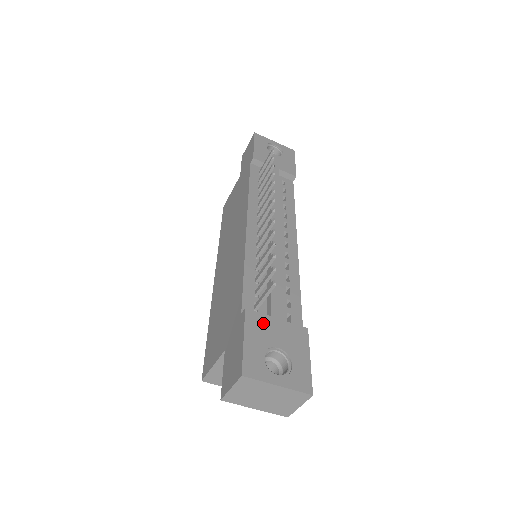
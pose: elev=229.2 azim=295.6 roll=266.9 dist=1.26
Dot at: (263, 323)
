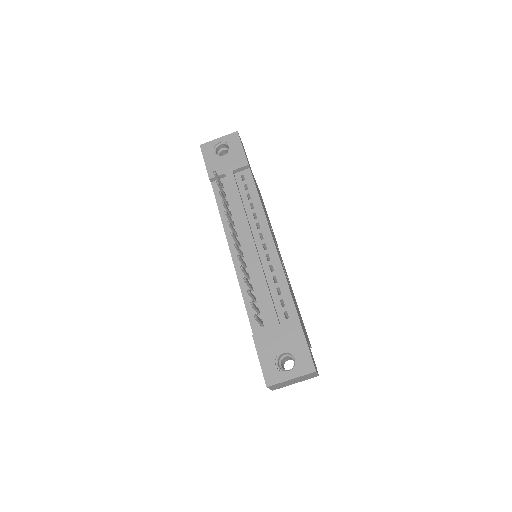
Dot at: (267, 338)
